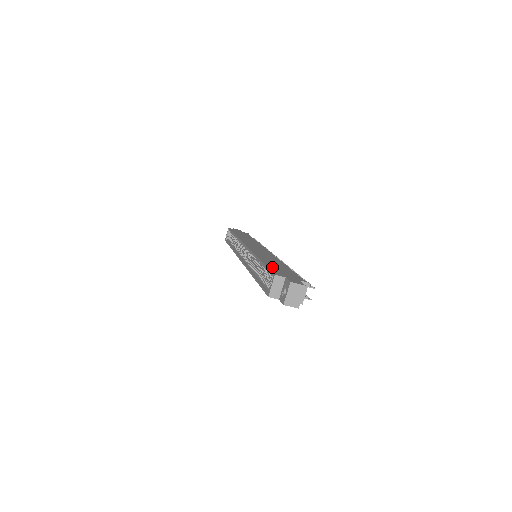
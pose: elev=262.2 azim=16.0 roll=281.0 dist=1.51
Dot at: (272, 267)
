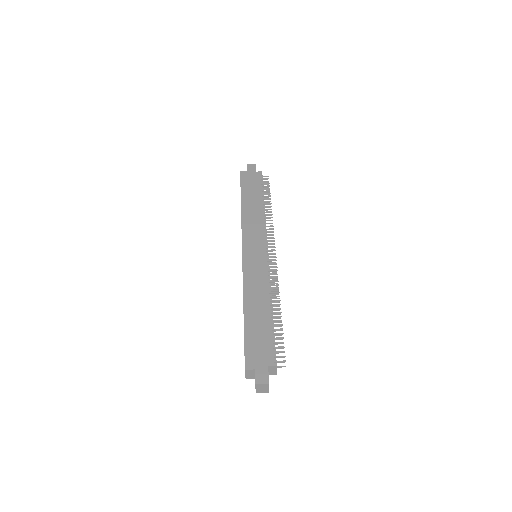
Dot at: (250, 338)
